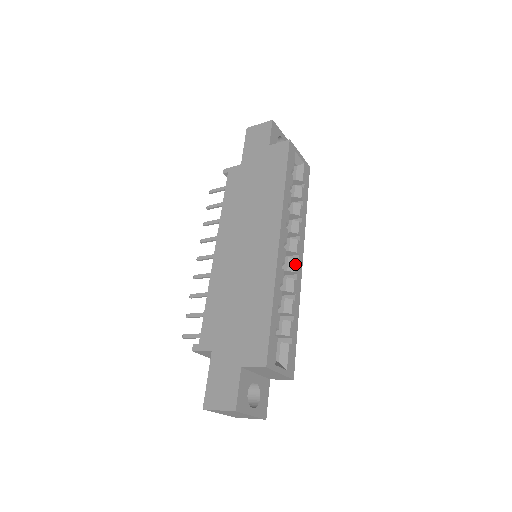
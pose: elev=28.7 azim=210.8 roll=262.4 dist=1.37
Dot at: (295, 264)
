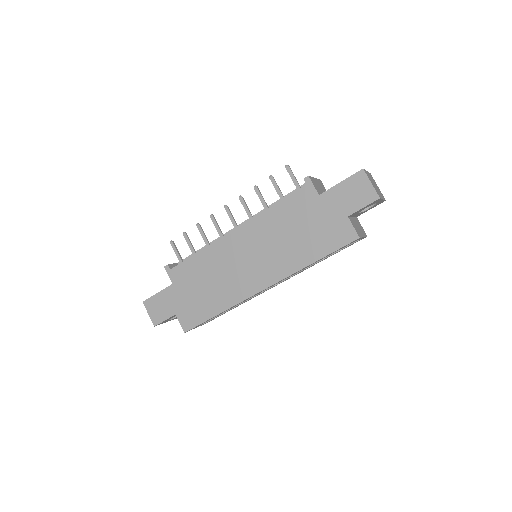
Dot at: occluded
